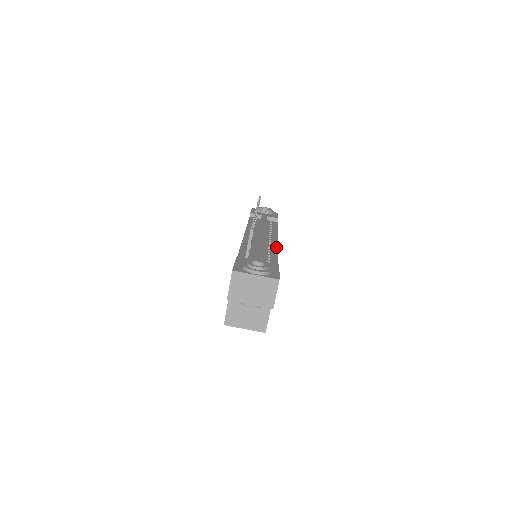
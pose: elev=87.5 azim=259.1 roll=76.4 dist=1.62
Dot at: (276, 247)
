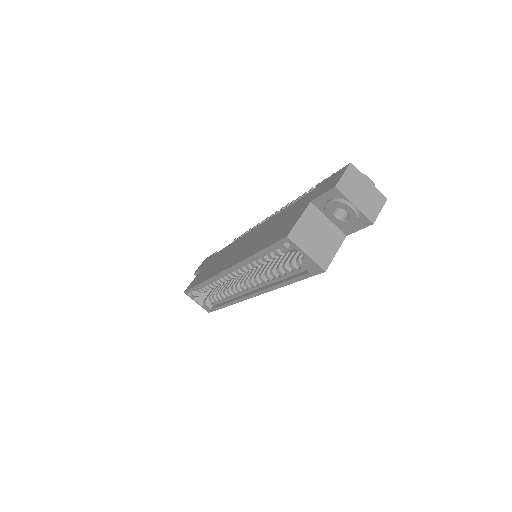
Dot at: occluded
